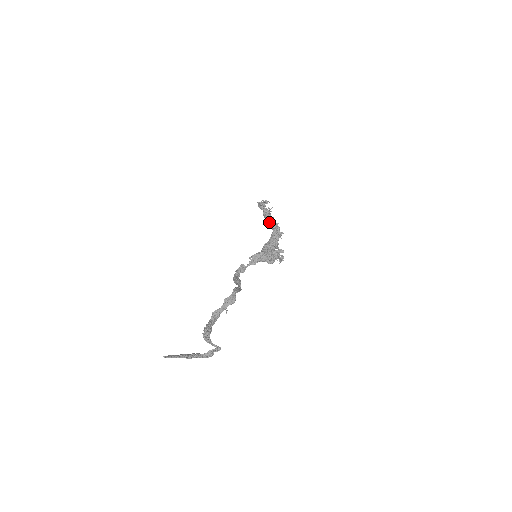
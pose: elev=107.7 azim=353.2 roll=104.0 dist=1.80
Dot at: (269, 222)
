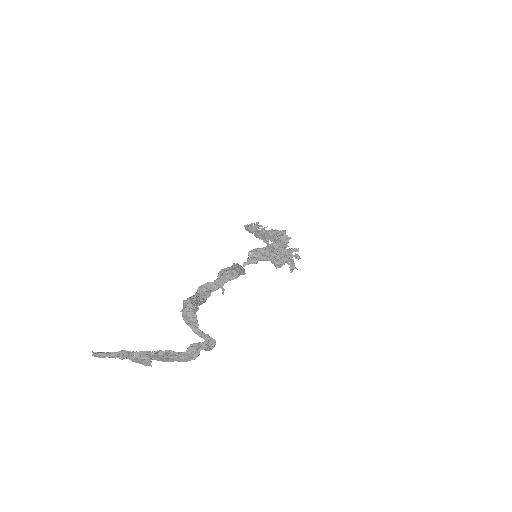
Dot at: (268, 230)
